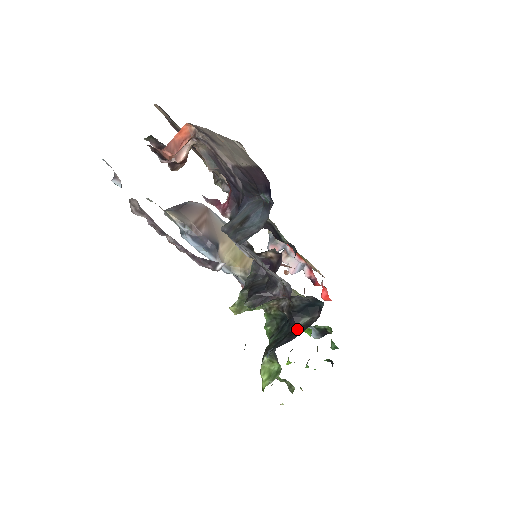
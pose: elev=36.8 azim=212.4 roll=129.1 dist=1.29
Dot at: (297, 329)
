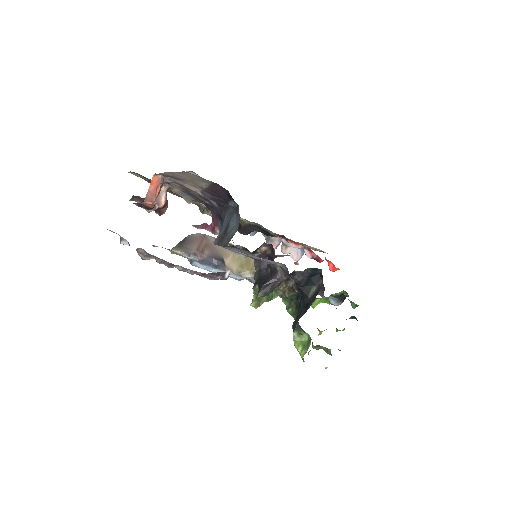
Dot at: (310, 300)
